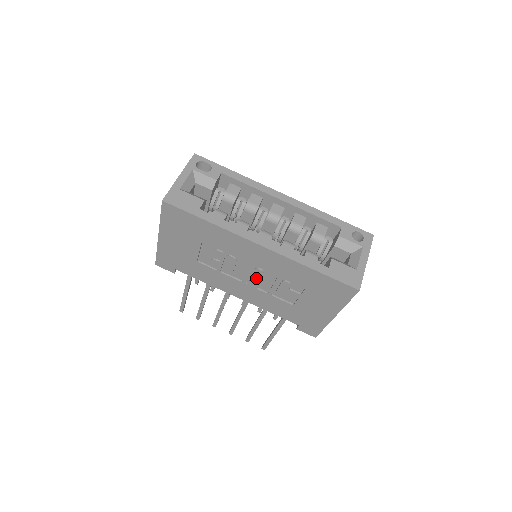
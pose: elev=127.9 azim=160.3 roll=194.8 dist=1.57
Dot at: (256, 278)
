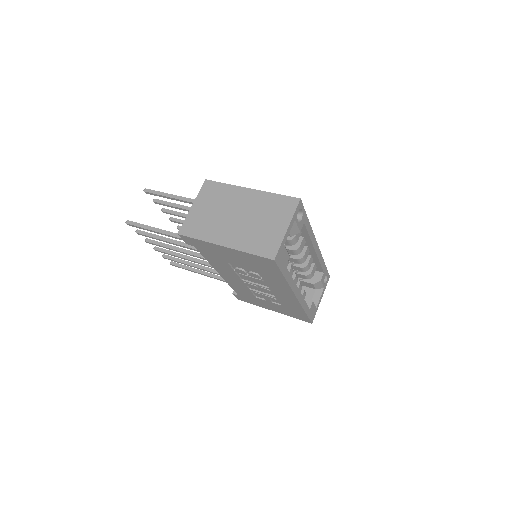
Dot at: (257, 287)
